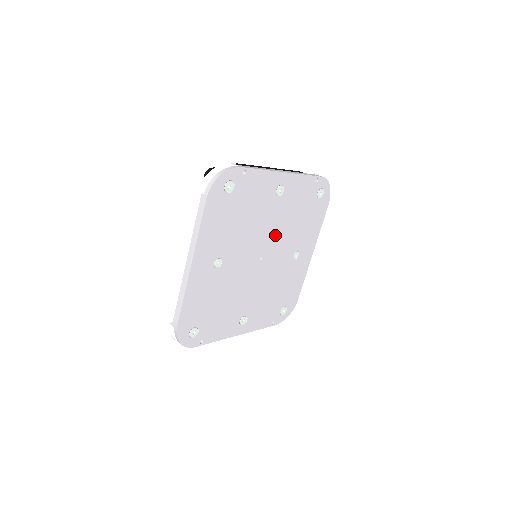
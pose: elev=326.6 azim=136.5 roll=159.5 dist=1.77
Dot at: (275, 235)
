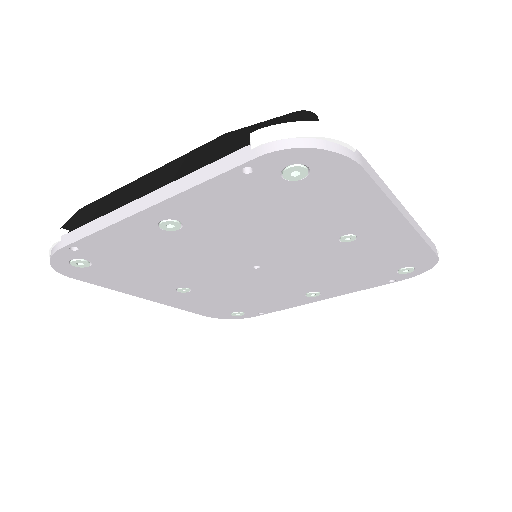
Dot at: (249, 247)
